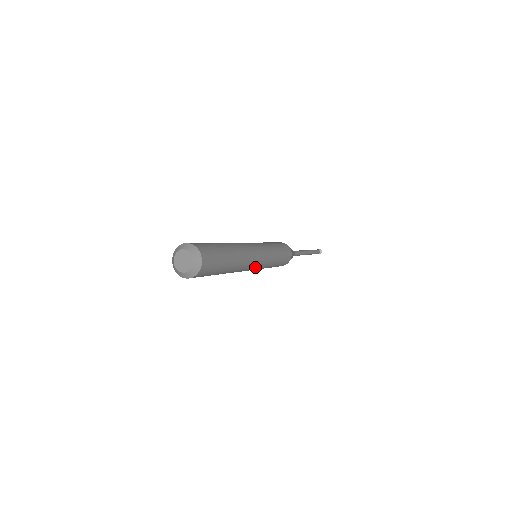
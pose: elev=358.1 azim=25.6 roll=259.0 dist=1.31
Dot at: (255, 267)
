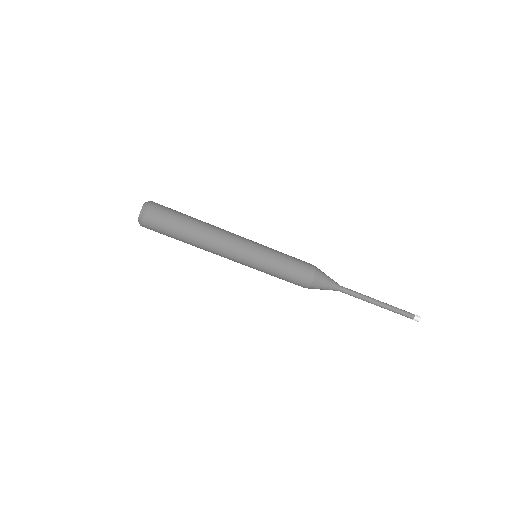
Dot at: (241, 253)
